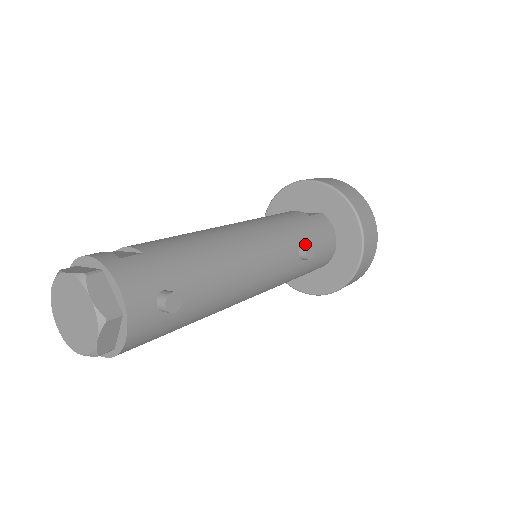
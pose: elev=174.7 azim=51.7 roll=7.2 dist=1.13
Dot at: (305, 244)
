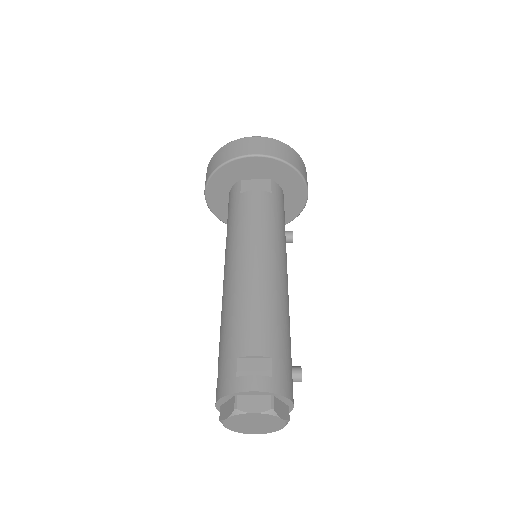
Dot at: occluded
